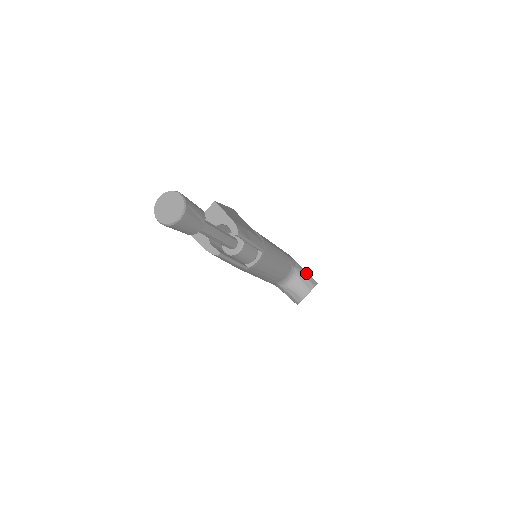
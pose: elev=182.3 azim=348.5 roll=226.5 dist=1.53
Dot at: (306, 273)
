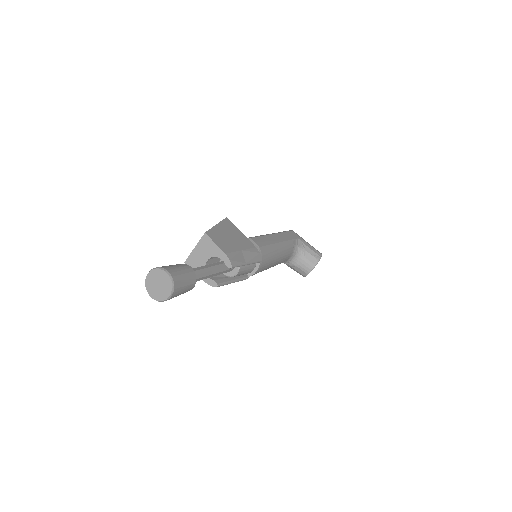
Dot at: (309, 248)
